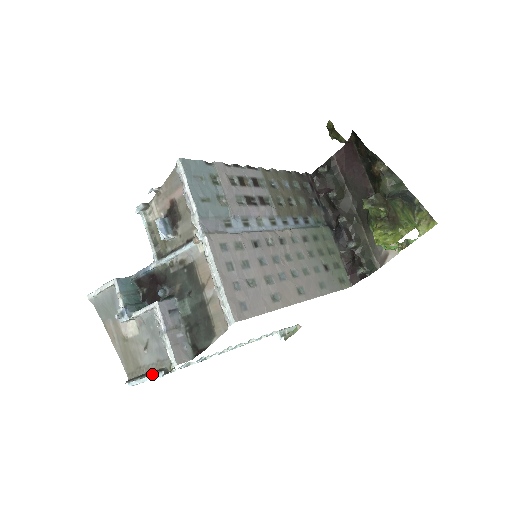
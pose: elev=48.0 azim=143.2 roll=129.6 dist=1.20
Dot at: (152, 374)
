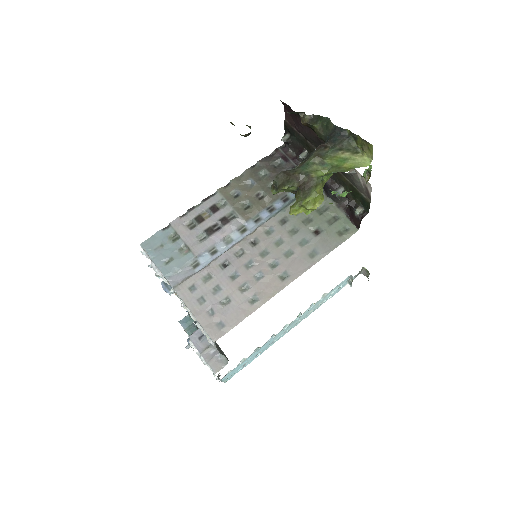
Dot at: (216, 379)
